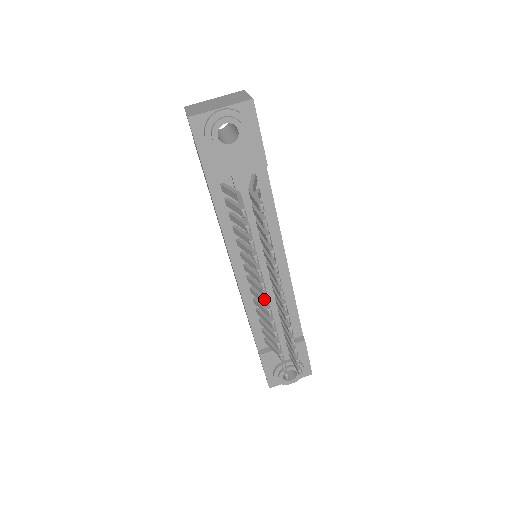
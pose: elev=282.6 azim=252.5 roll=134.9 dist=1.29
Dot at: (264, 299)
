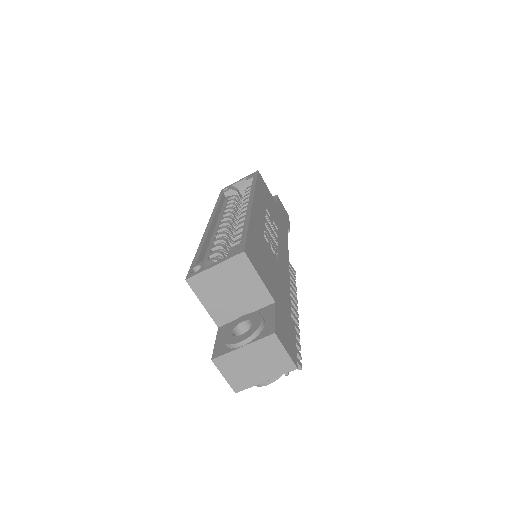
Dot at: occluded
